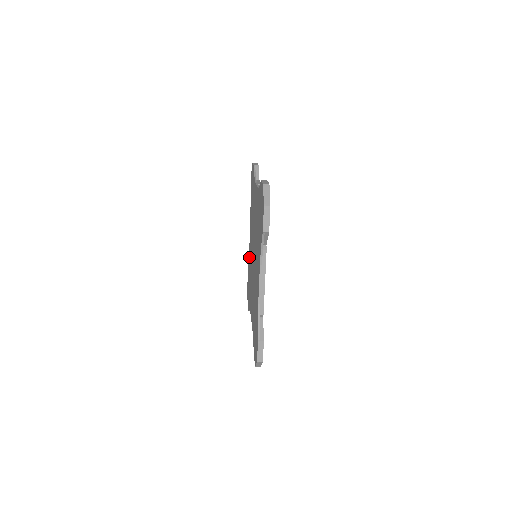
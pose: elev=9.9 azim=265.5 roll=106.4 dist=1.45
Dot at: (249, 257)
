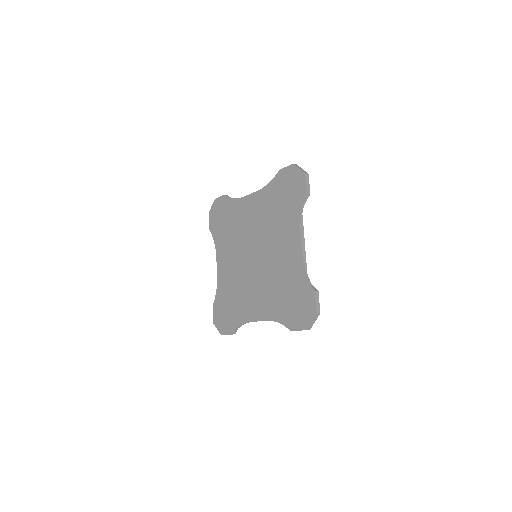
Dot at: (221, 283)
